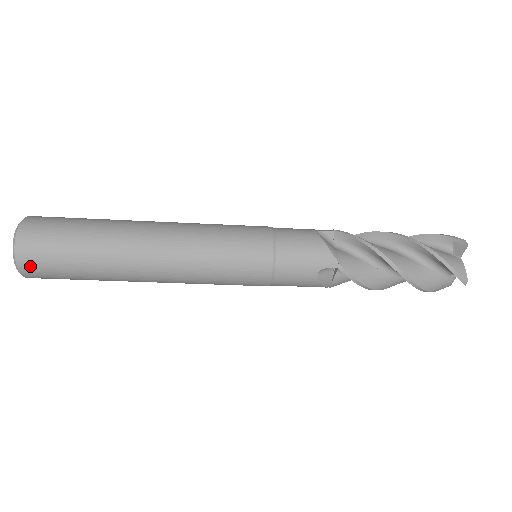
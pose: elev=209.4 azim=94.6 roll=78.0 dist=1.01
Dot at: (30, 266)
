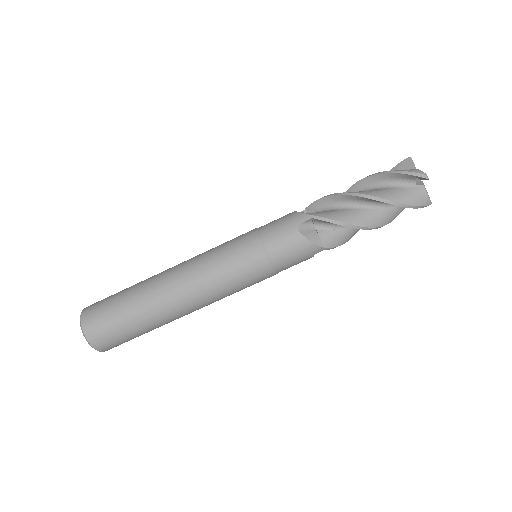
Dot at: (92, 328)
